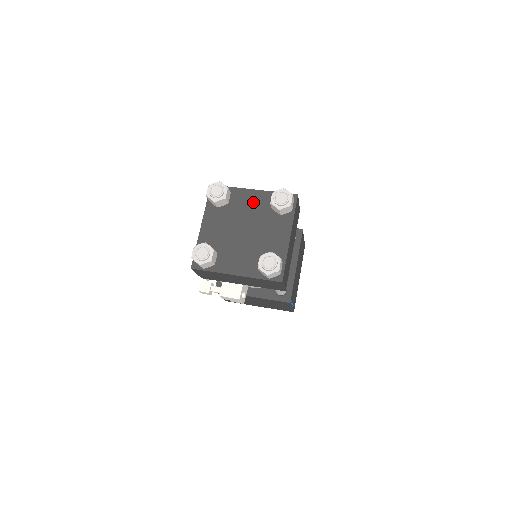
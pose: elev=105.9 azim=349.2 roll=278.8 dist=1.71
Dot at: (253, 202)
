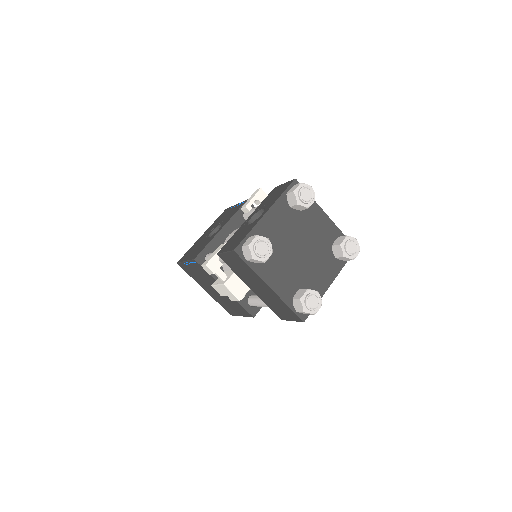
Dot at: (320, 227)
